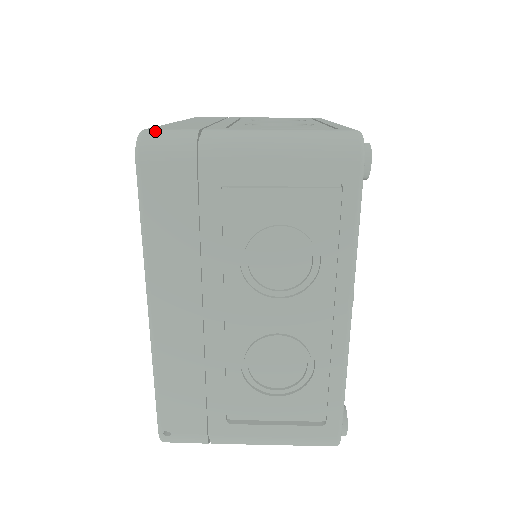
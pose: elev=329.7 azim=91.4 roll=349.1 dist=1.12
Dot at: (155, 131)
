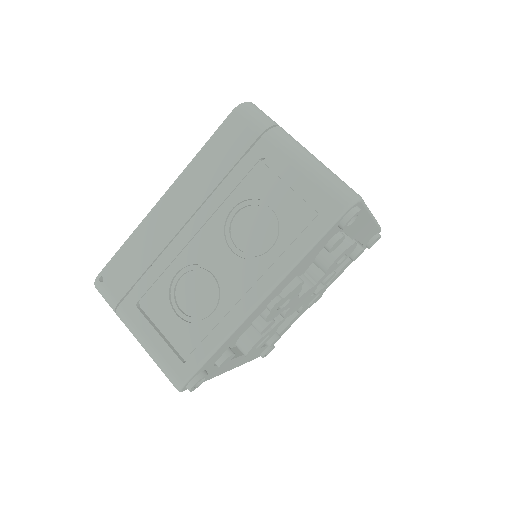
Dot at: (257, 107)
